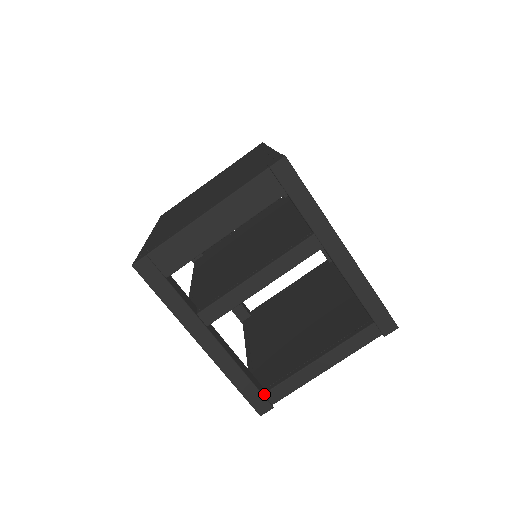
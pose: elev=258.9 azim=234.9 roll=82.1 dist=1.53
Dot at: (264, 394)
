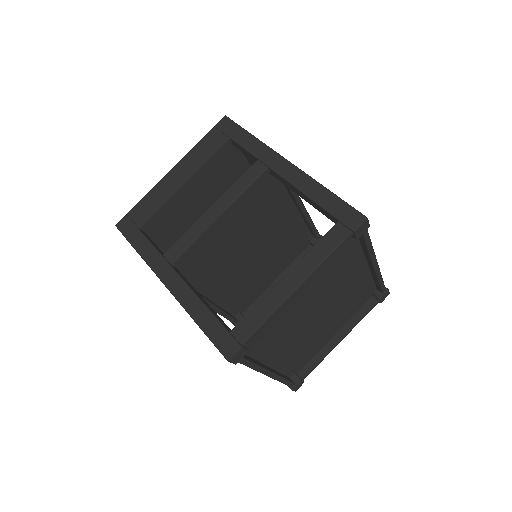
Dot at: (230, 332)
